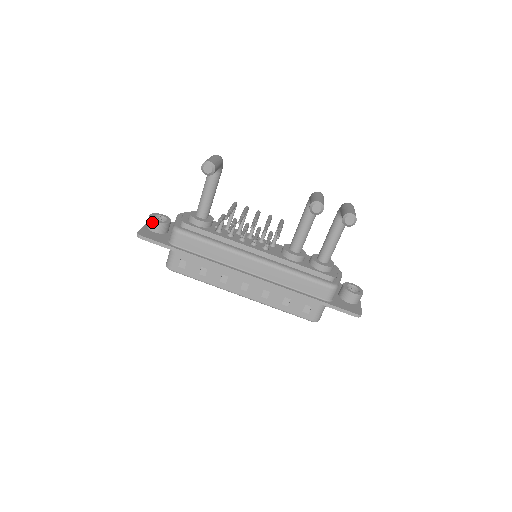
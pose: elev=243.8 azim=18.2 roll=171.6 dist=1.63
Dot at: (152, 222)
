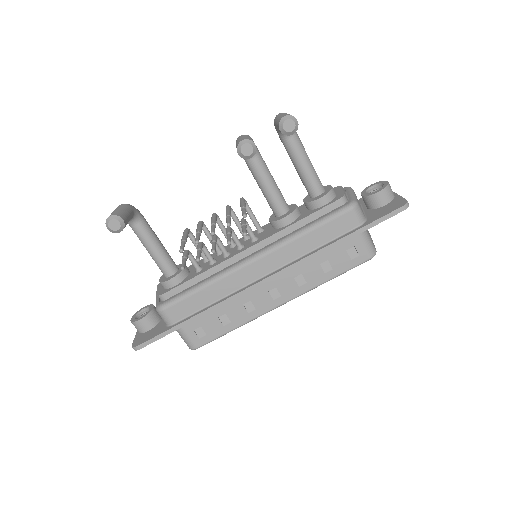
Dot at: (137, 324)
